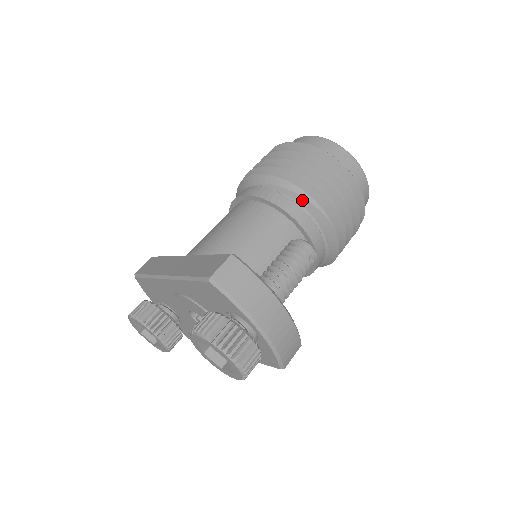
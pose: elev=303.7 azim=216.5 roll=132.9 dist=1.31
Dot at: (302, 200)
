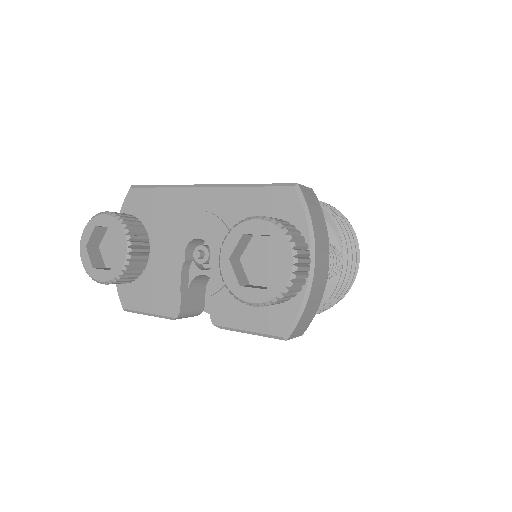
Dot at: (330, 231)
